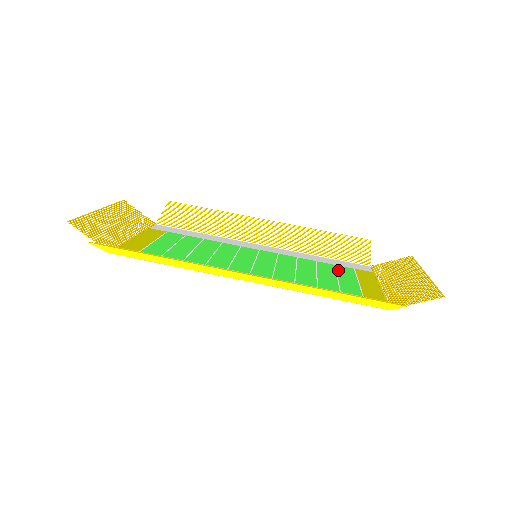
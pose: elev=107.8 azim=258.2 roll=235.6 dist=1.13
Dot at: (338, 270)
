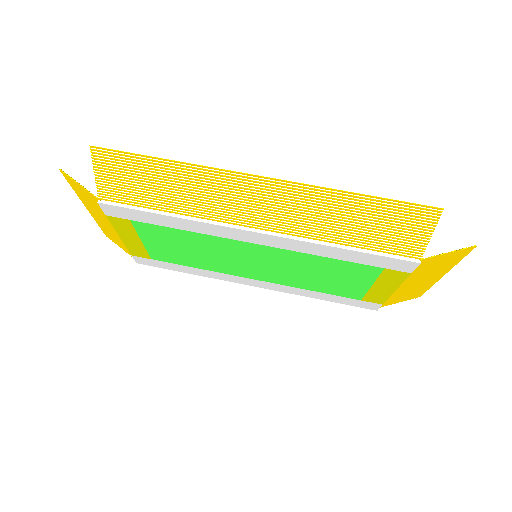
Dot at: (345, 288)
